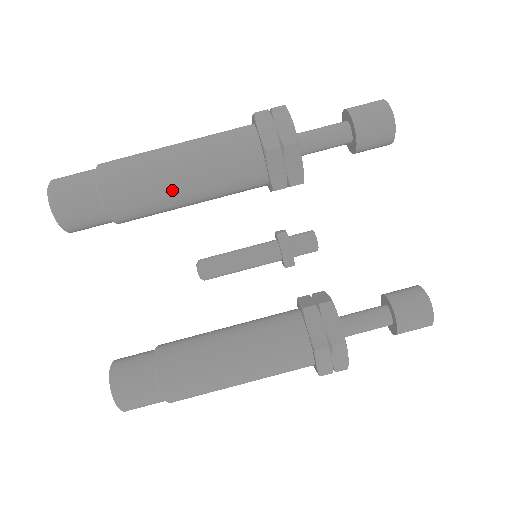
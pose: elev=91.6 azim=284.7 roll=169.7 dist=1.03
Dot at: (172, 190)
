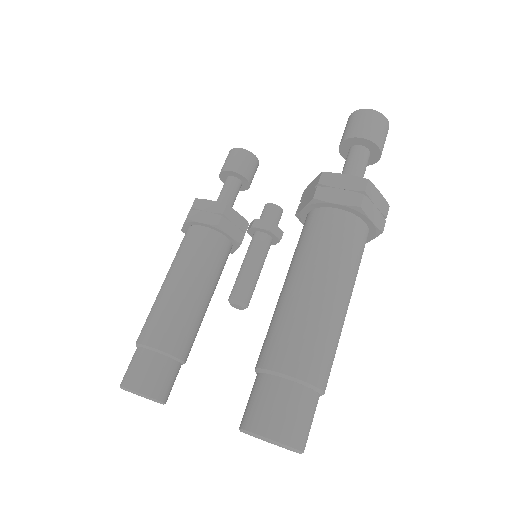
Dot at: (171, 293)
